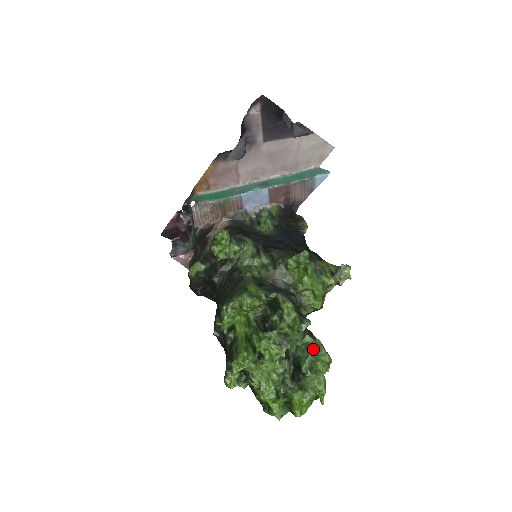
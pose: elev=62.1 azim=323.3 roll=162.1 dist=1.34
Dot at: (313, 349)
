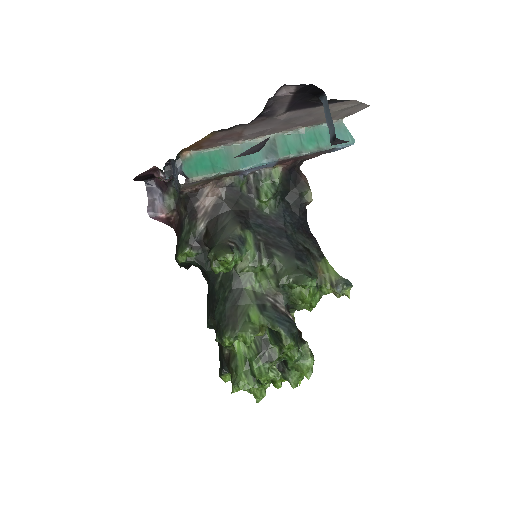
Dot at: (301, 355)
